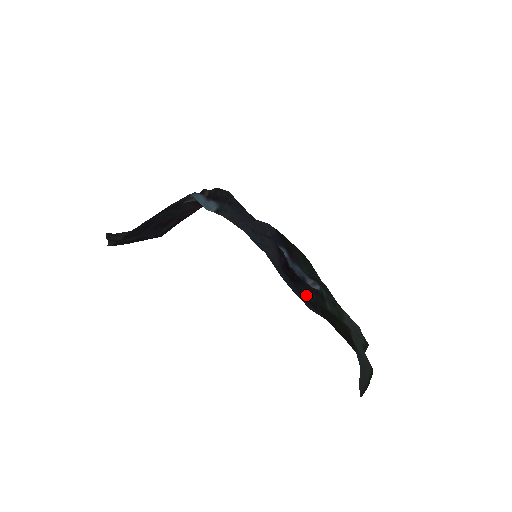
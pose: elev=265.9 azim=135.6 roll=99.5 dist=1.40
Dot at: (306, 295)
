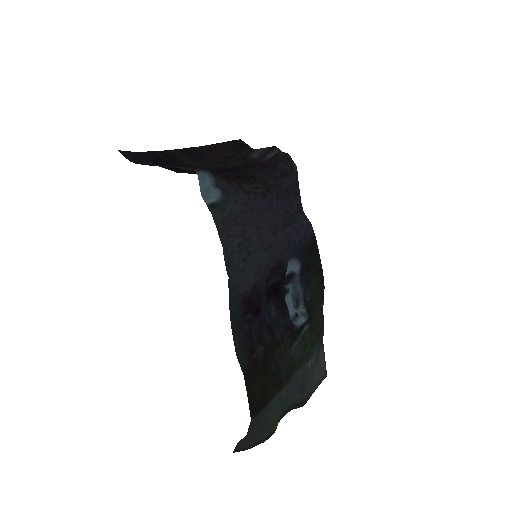
Dot at: (254, 335)
